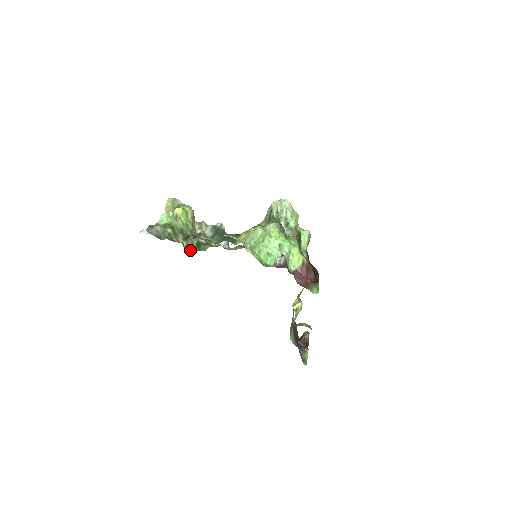
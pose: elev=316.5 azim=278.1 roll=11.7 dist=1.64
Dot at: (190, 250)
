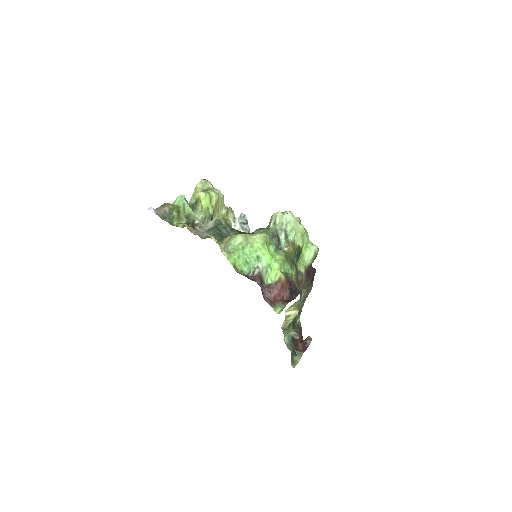
Dot at: occluded
